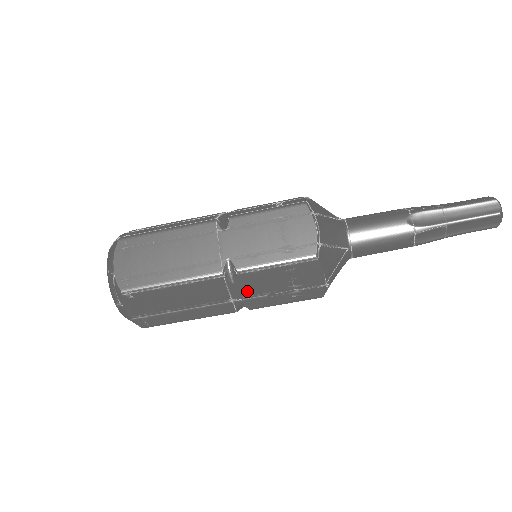
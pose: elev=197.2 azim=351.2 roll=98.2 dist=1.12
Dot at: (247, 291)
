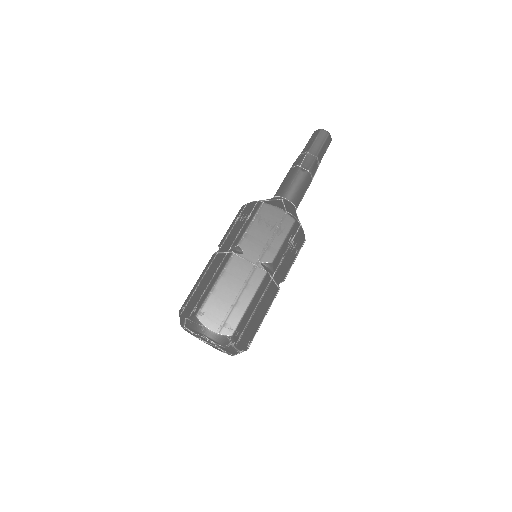
Dot at: (256, 252)
